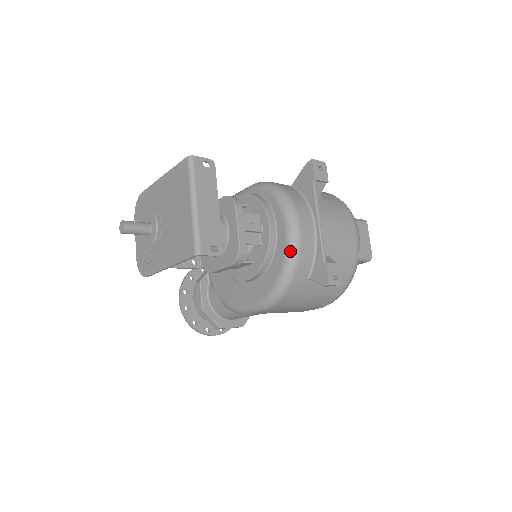
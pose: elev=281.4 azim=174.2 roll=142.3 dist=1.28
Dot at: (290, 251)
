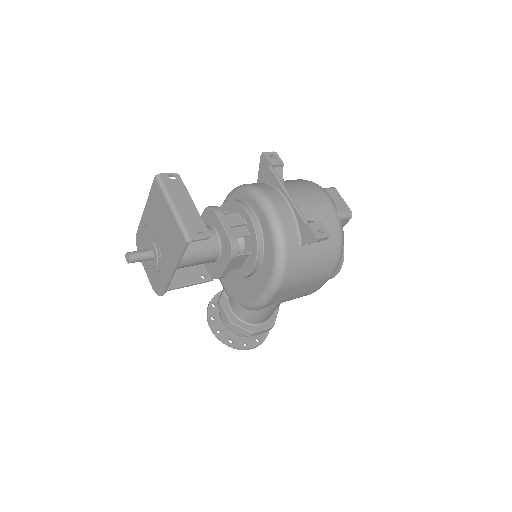
Dot at: (273, 226)
